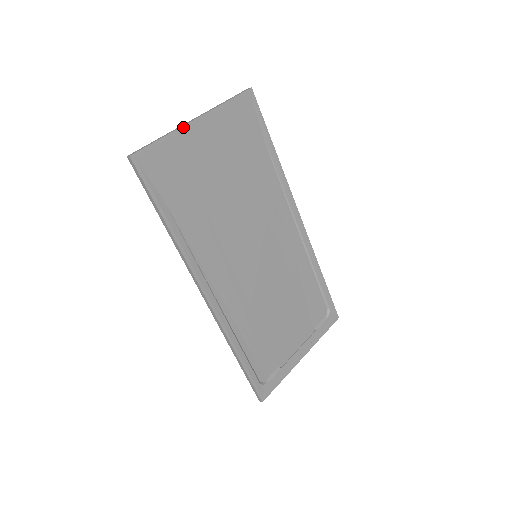
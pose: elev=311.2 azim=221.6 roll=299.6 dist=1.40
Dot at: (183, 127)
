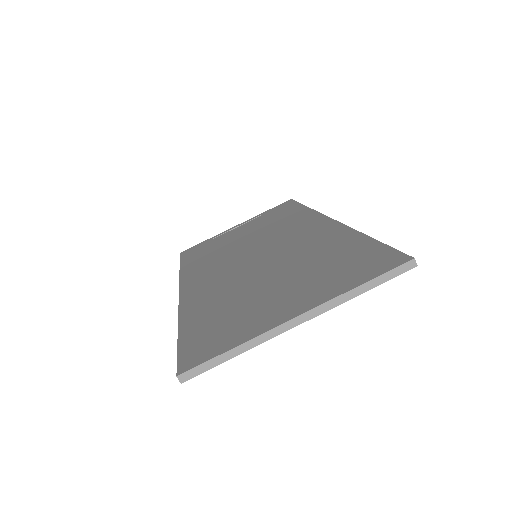
Dot at: (274, 336)
